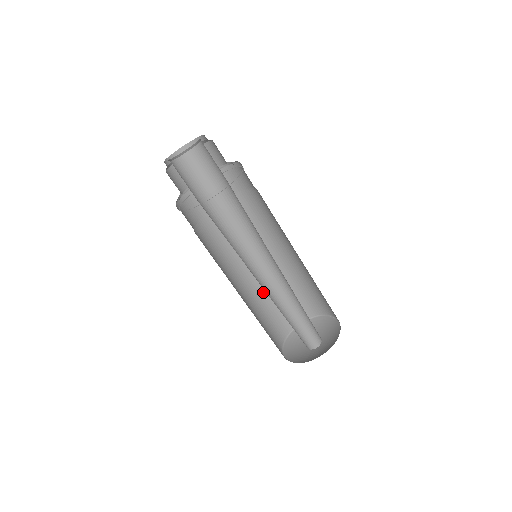
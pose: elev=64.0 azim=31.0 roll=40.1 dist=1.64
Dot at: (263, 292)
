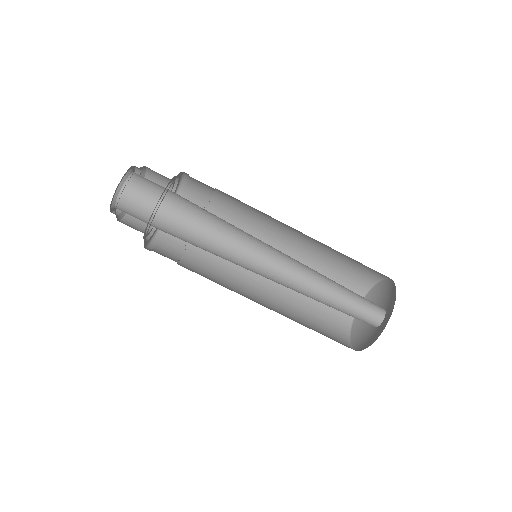
Dot at: (311, 263)
